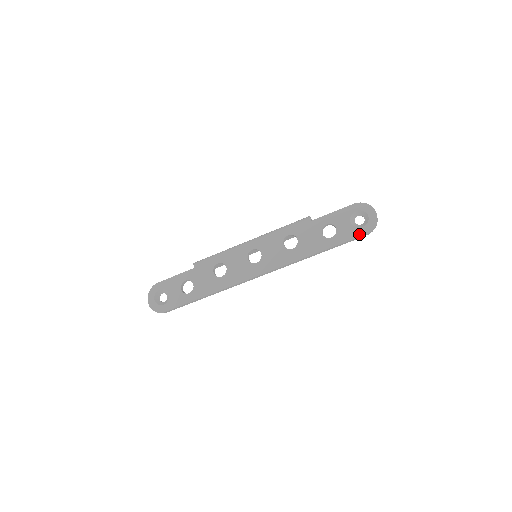
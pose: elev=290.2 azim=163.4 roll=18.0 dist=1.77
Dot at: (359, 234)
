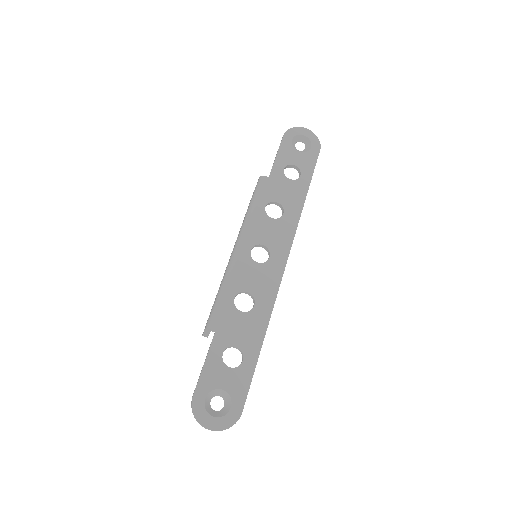
Dot at: (316, 154)
